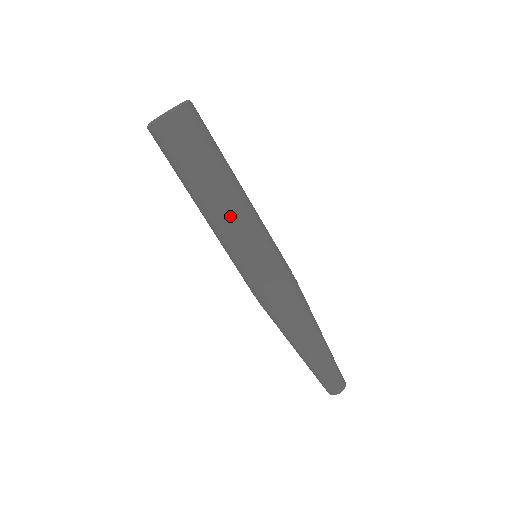
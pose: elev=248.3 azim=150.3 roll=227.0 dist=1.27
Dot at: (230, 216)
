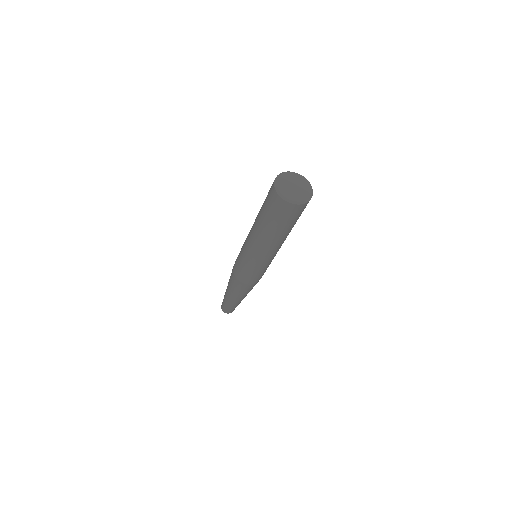
Dot at: (265, 250)
